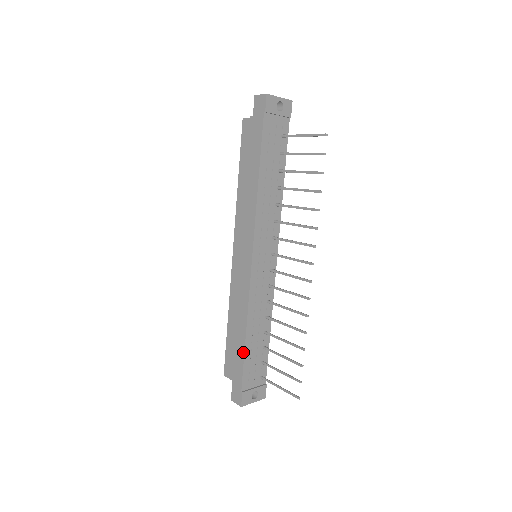
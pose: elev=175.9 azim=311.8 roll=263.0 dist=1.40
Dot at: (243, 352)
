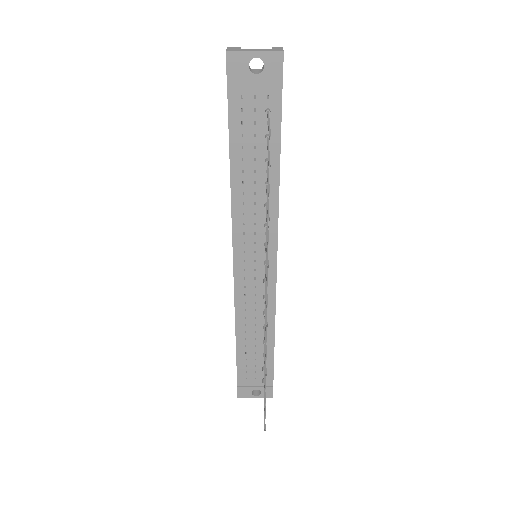
Dot at: (236, 352)
